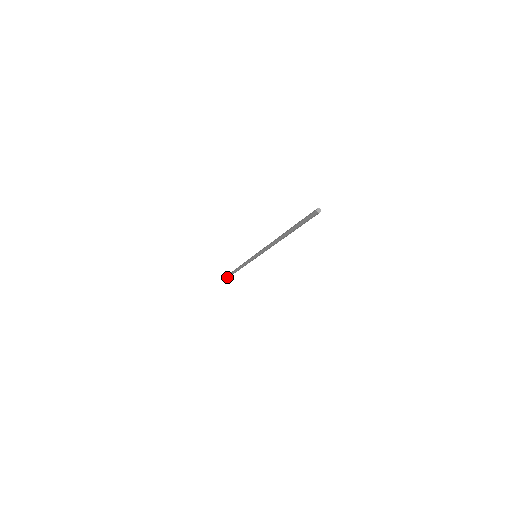
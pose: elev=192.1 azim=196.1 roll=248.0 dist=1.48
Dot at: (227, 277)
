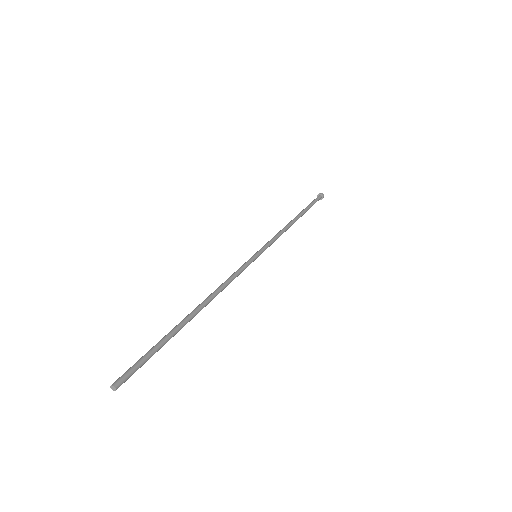
Dot at: occluded
